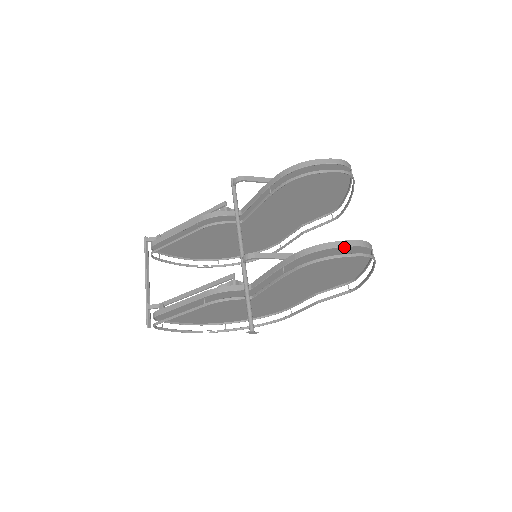
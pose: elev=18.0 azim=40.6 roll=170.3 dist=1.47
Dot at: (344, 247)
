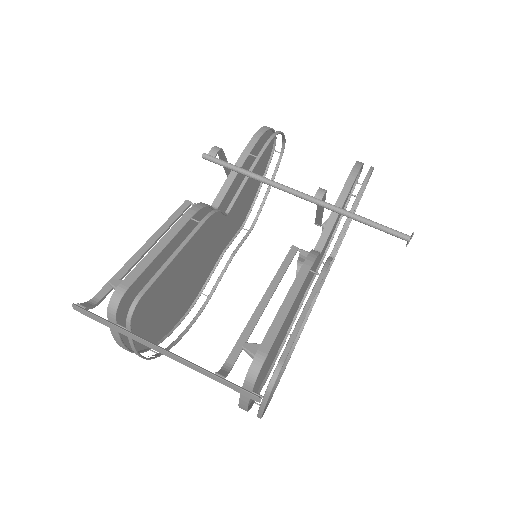
Dot at: occluded
